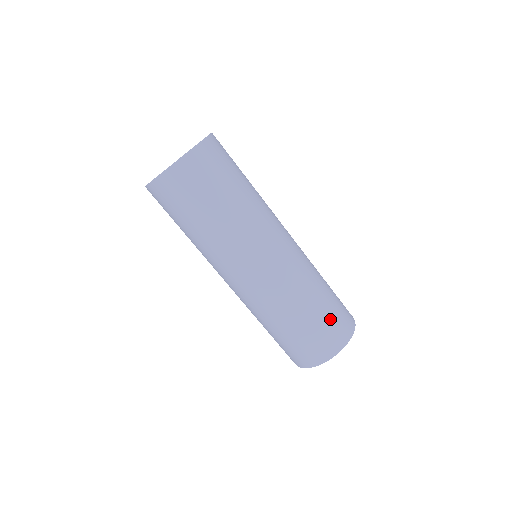
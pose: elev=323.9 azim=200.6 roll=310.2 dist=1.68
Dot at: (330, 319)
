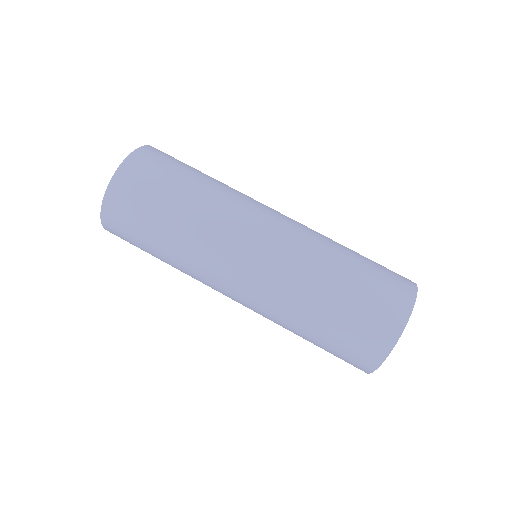
Dot at: (355, 320)
